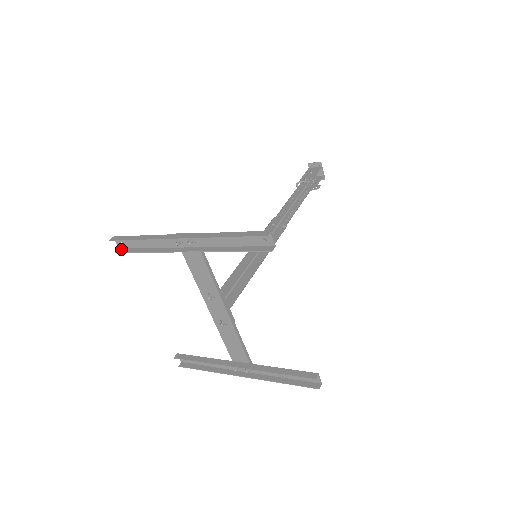
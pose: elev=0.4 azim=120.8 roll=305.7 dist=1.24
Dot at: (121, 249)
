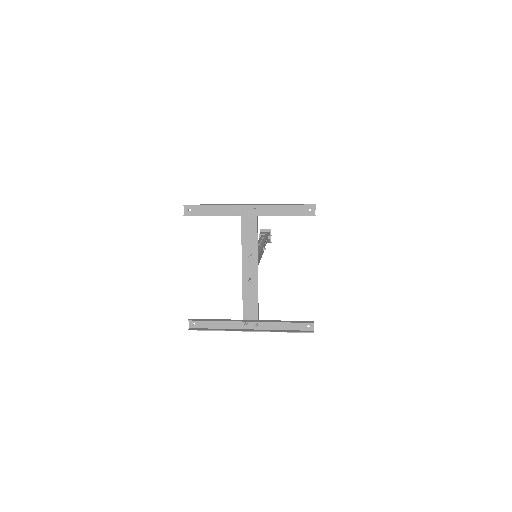
Dot at: (187, 215)
